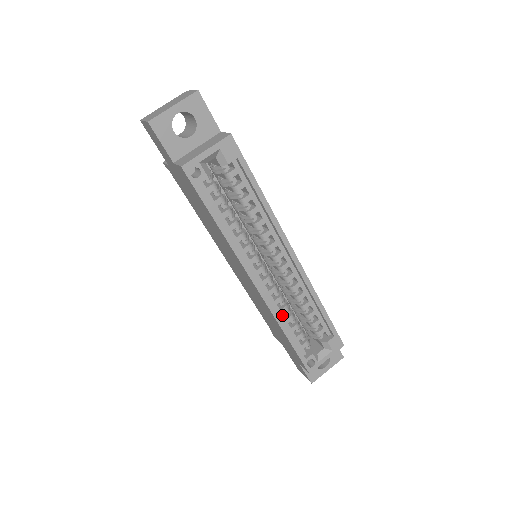
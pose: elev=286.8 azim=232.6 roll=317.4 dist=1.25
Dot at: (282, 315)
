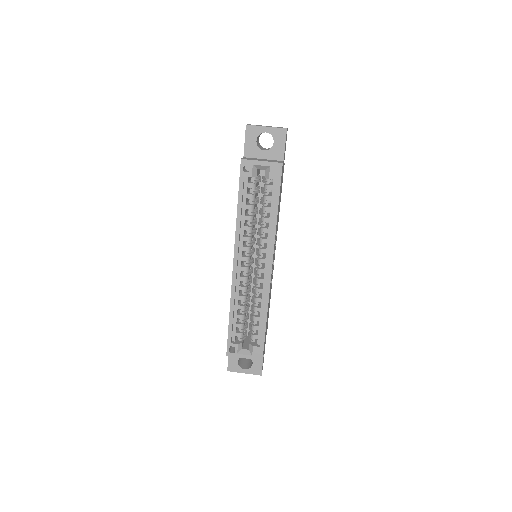
Dot at: (238, 300)
